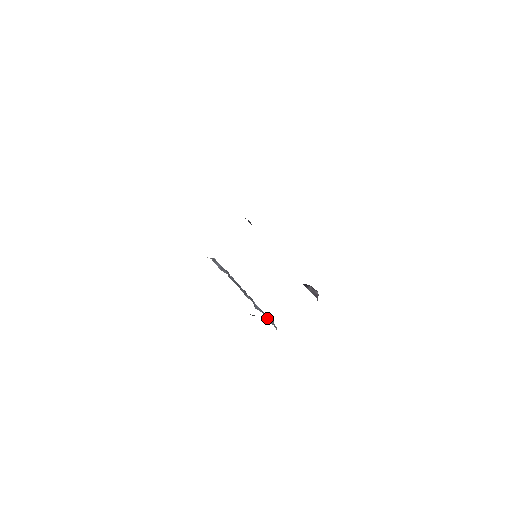
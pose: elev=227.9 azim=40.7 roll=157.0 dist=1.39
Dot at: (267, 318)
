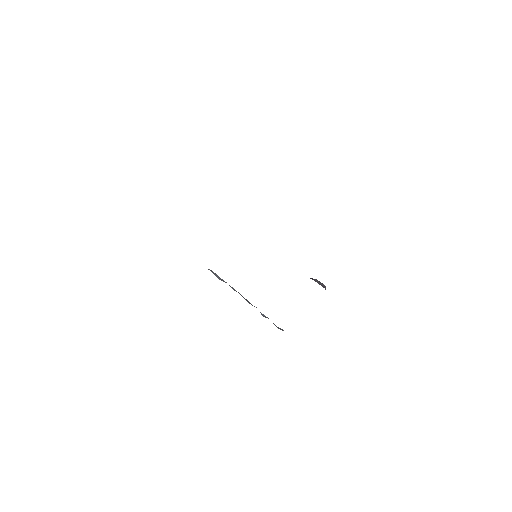
Dot at: (276, 326)
